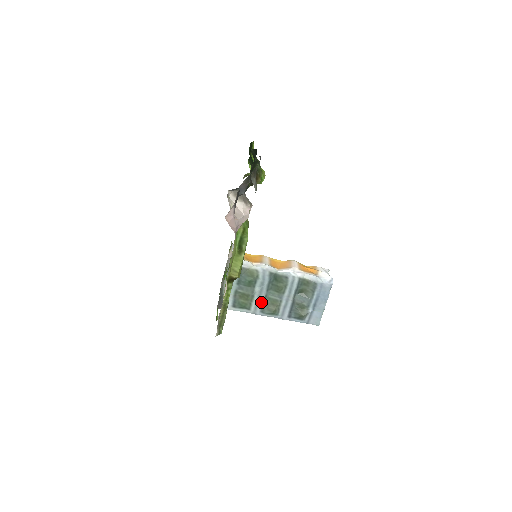
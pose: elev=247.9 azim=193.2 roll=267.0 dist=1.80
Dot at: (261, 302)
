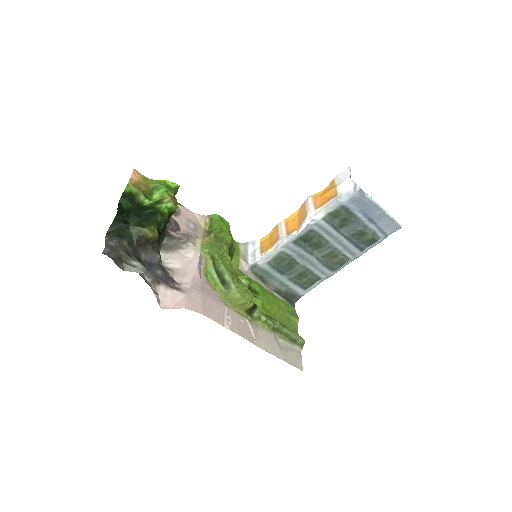
Dot at: (321, 266)
